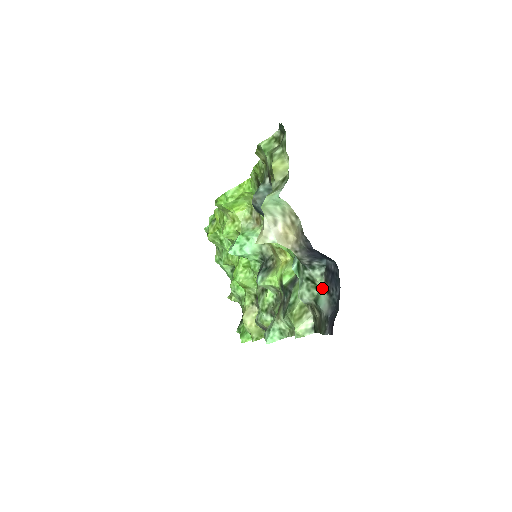
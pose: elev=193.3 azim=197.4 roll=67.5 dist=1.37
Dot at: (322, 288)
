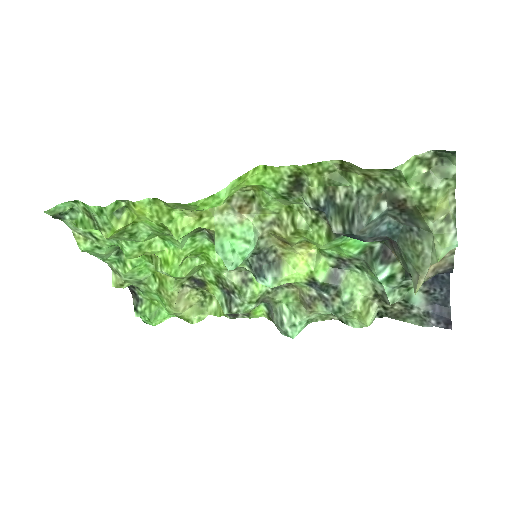
Dot at: occluded
